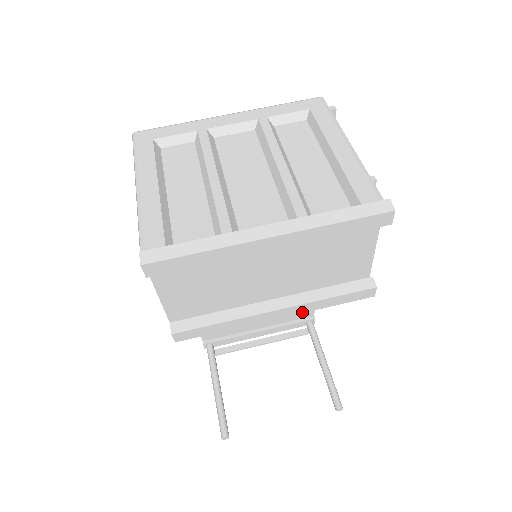
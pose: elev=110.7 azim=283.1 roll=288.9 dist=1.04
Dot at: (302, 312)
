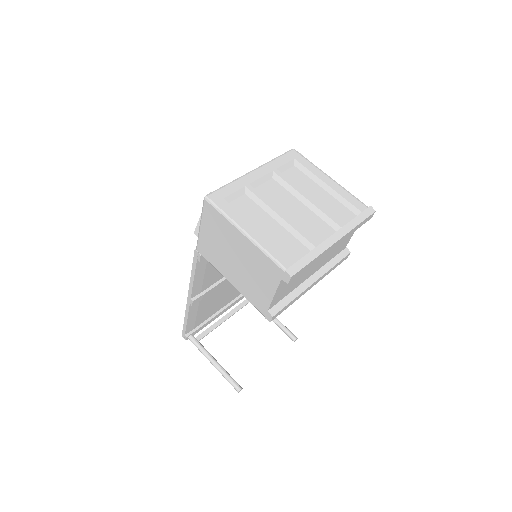
Dot at: occluded
